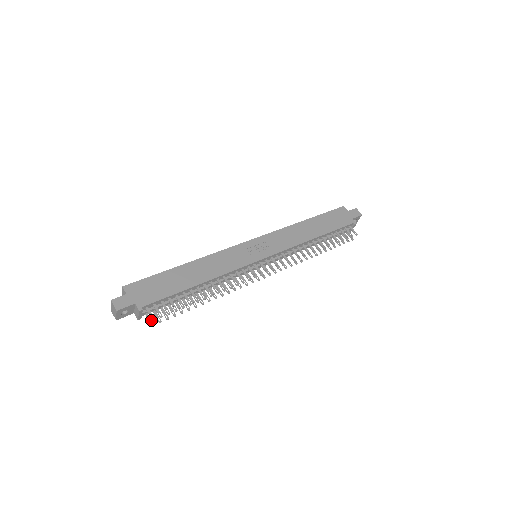
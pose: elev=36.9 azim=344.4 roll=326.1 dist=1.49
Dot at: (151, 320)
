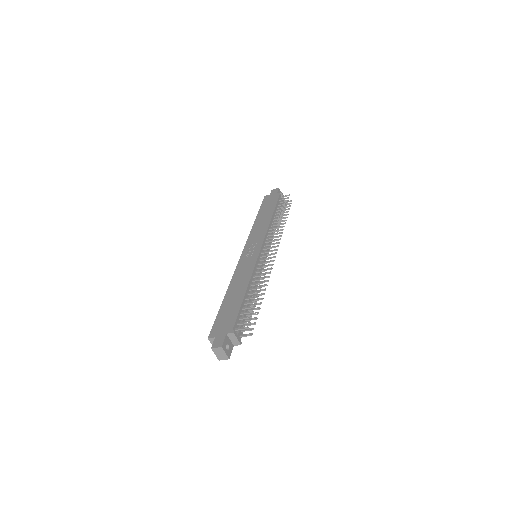
Dot at: (247, 334)
